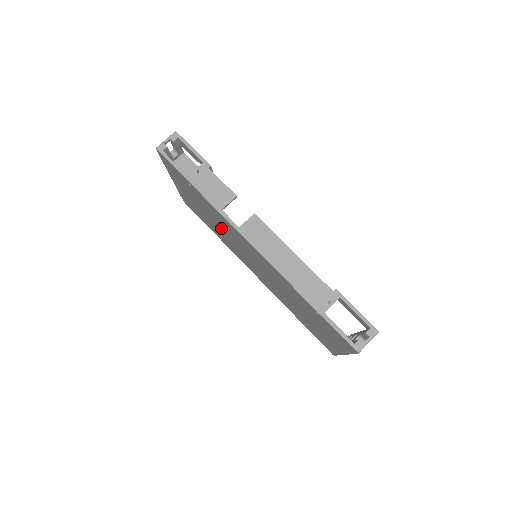
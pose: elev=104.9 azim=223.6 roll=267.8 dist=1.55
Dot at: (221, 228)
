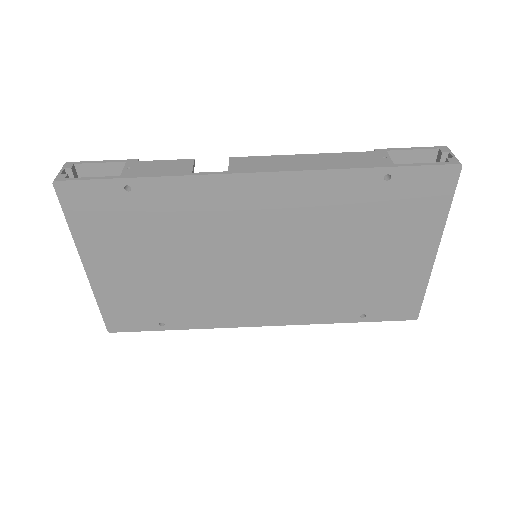
Dot at: (193, 256)
